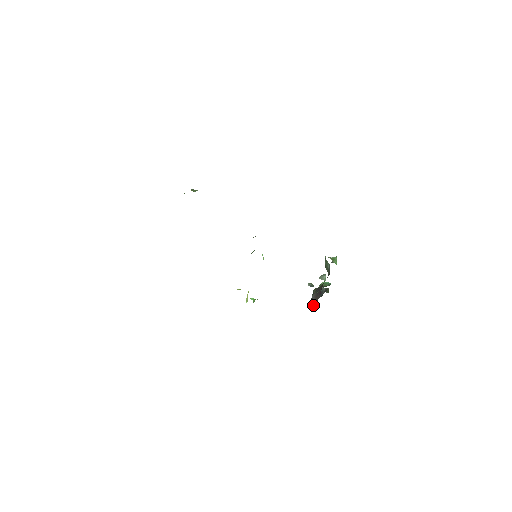
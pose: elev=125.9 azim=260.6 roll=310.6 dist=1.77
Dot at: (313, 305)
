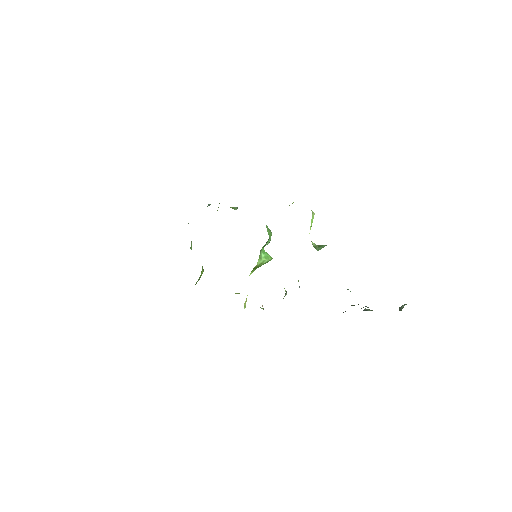
Dot at: occluded
